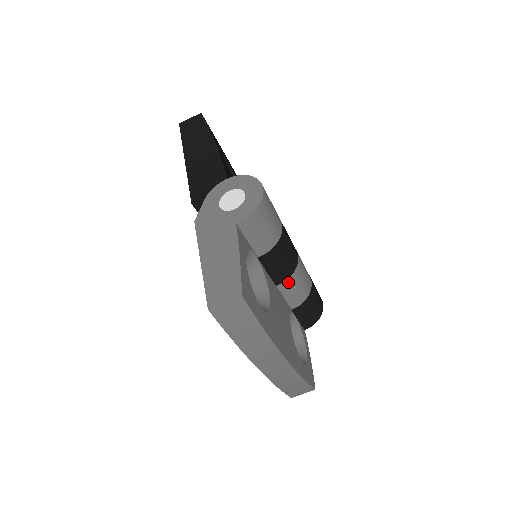
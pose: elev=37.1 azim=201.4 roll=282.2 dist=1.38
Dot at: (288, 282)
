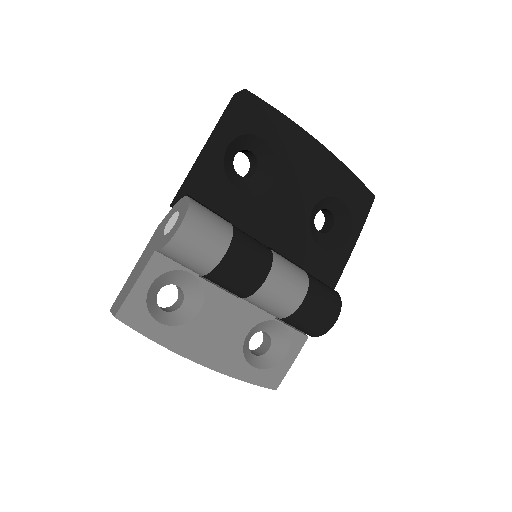
Dot at: (249, 300)
